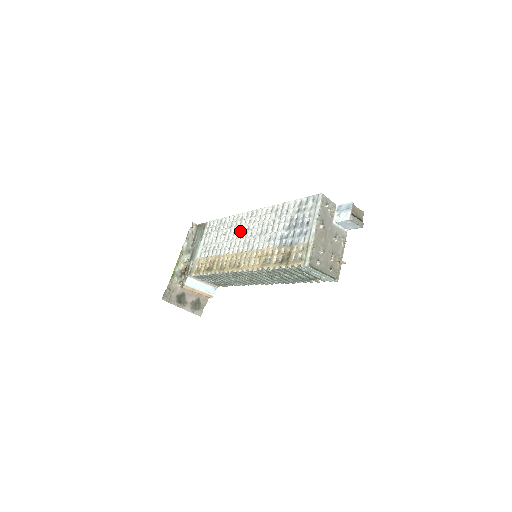
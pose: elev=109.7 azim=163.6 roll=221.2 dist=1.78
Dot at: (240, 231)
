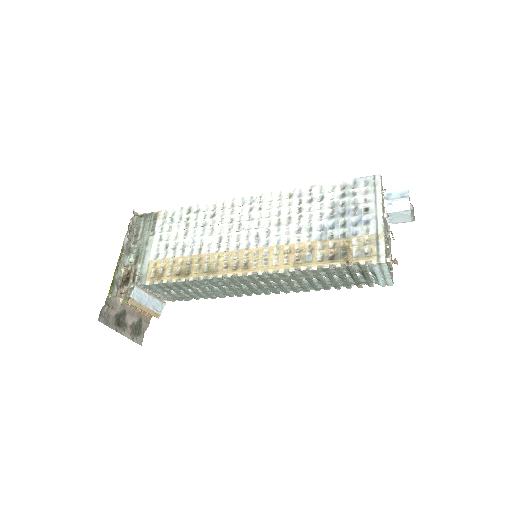
Dot at: (236, 221)
